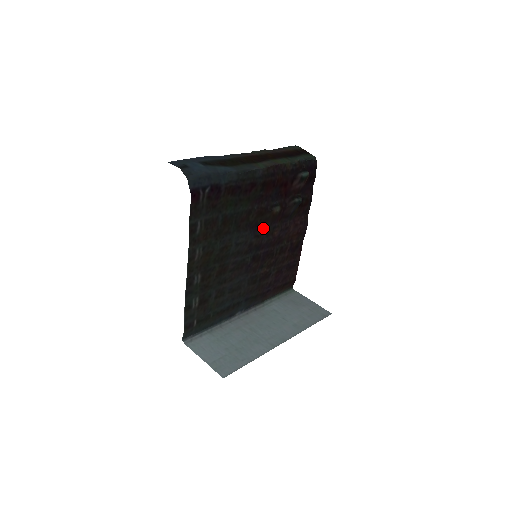
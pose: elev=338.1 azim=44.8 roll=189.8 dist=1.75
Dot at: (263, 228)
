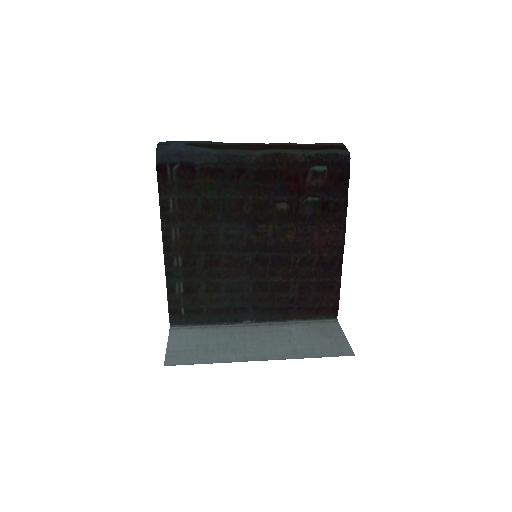
Dot at: (267, 226)
